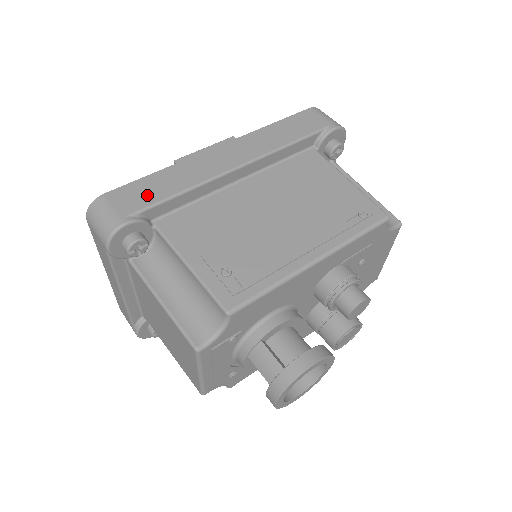
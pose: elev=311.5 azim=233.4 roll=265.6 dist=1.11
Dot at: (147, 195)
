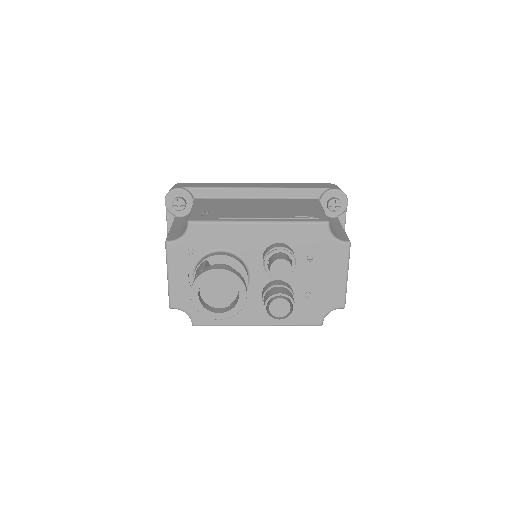
Dot at: (199, 185)
